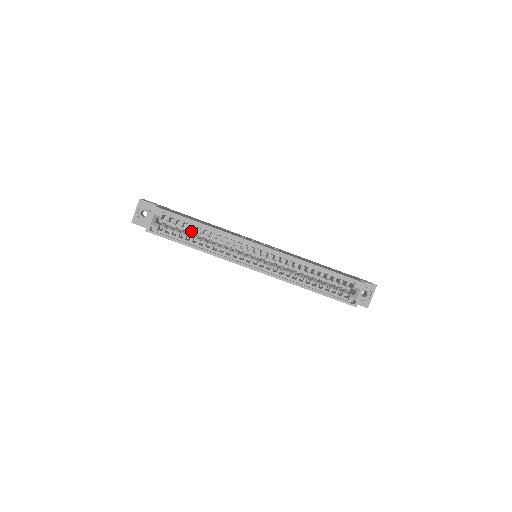
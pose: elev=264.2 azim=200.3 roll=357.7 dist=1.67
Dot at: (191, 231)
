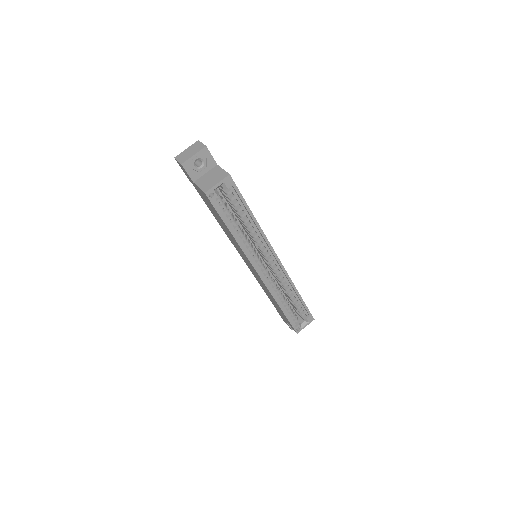
Dot at: occluded
